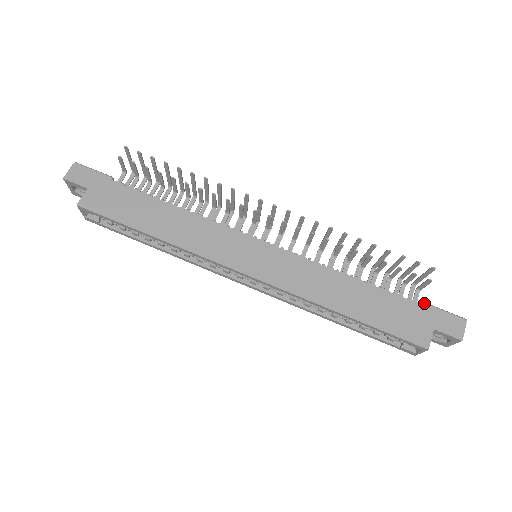
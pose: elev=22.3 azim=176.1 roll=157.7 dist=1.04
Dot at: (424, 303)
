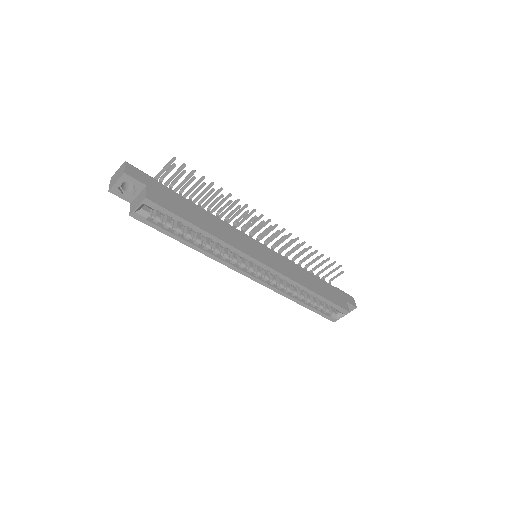
Dot at: (337, 288)
